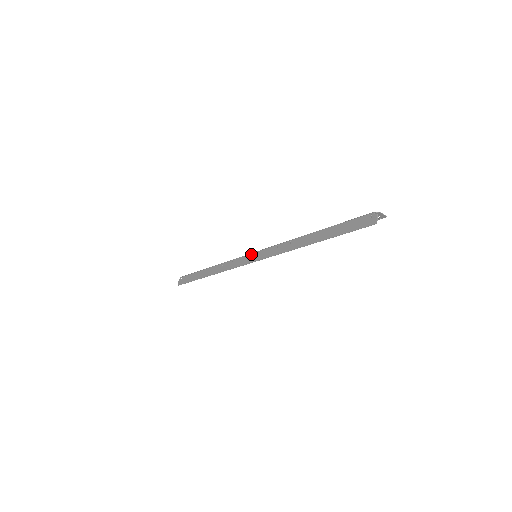
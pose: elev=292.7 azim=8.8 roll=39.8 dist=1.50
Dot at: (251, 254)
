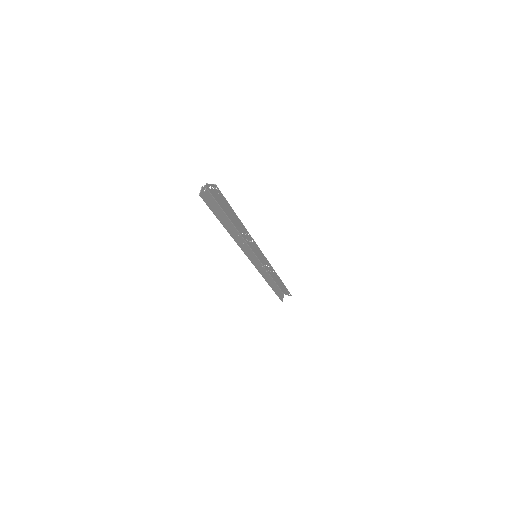
Dot at: (254, 256)
